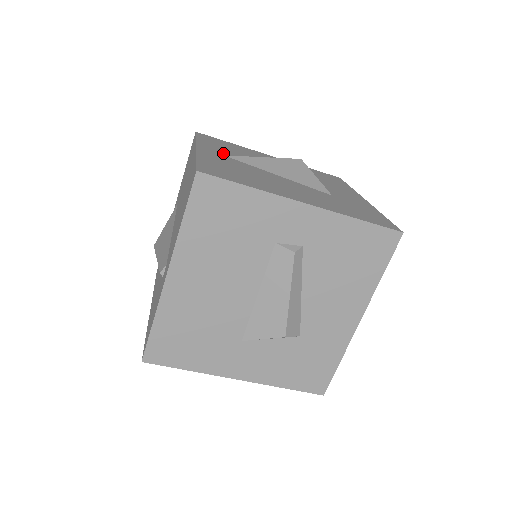
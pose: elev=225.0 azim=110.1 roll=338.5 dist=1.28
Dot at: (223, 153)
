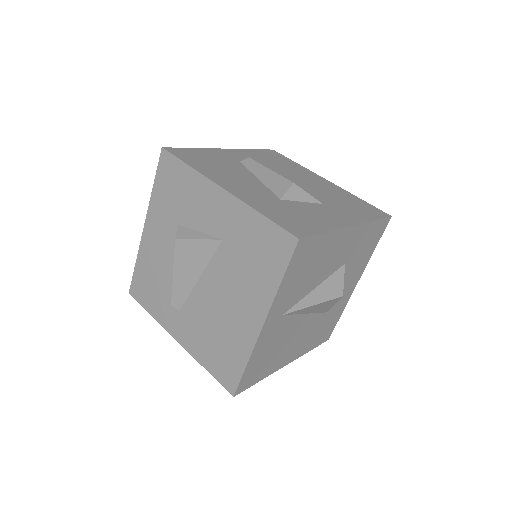
Dot at: (286, 308)
